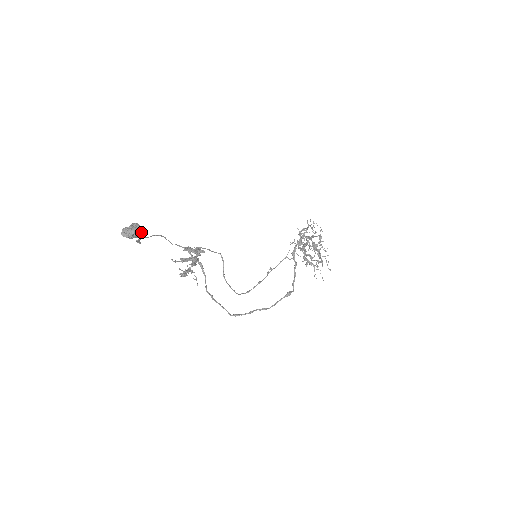
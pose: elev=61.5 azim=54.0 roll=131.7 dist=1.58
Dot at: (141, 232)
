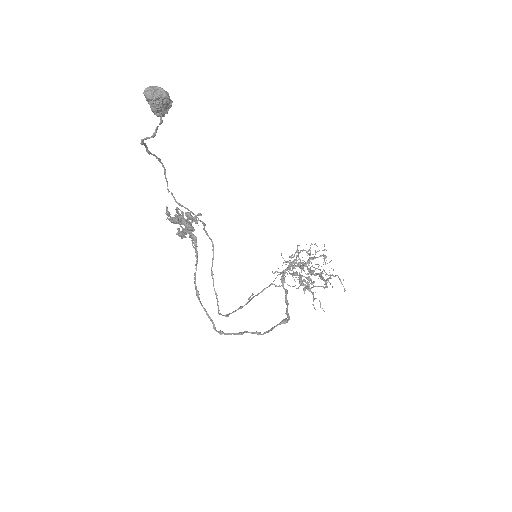
Dot at: occluded
